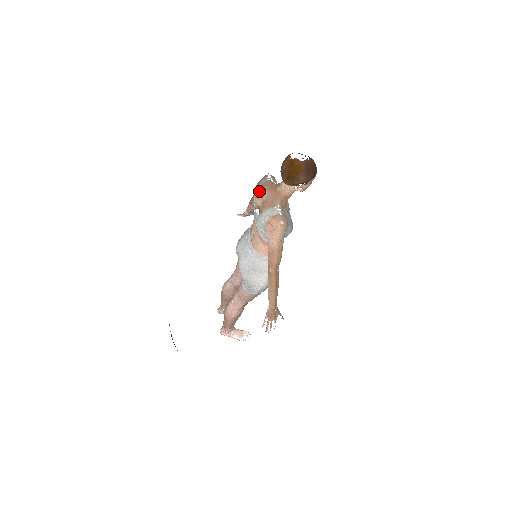
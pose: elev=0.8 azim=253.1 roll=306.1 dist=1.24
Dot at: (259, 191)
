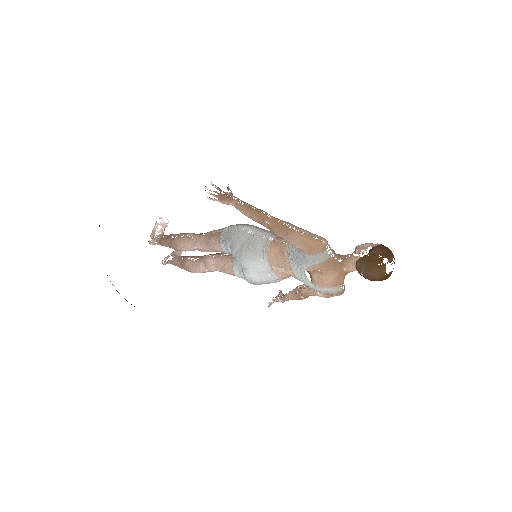
Dot at: (319, 268)
